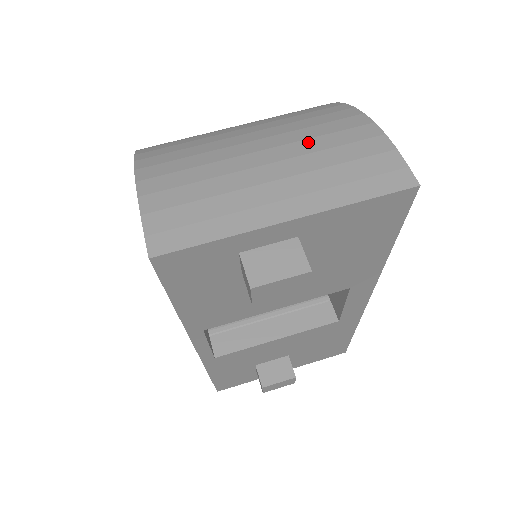
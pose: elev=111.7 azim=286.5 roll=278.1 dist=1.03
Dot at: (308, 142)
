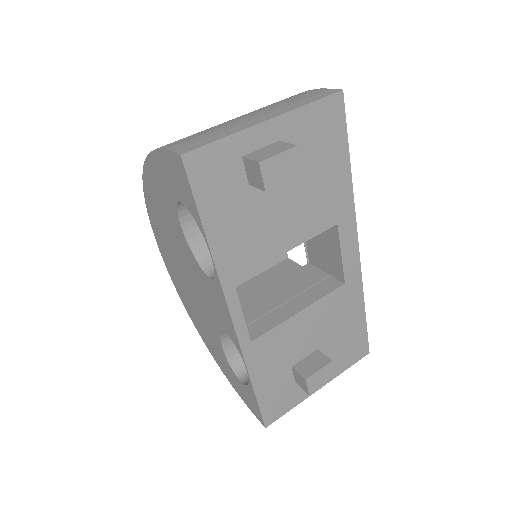
Dot at: (263, 107)
